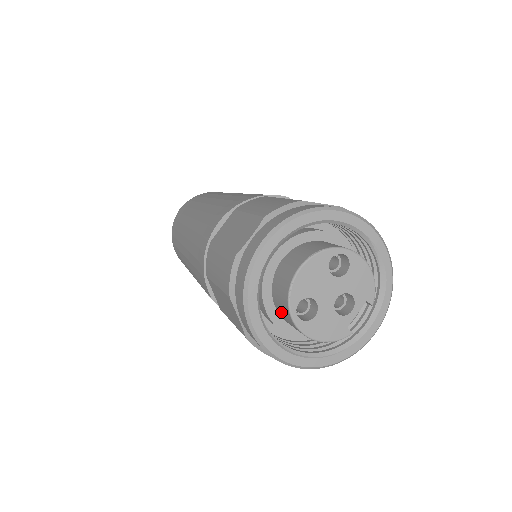
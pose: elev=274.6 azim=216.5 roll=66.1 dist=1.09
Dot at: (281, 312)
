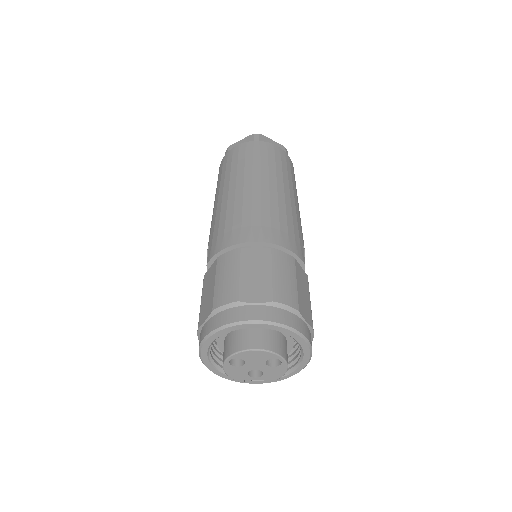
Dot at: (226, 344)
